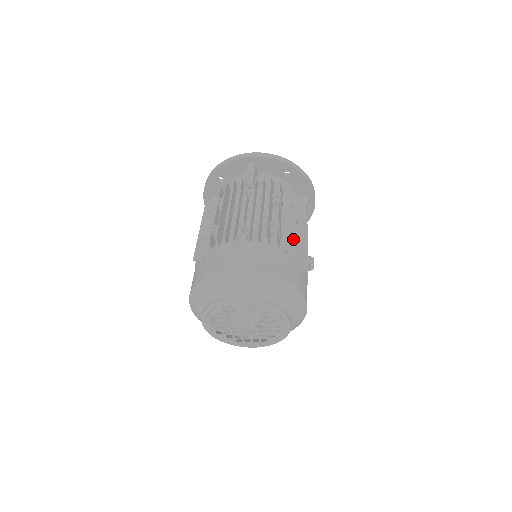
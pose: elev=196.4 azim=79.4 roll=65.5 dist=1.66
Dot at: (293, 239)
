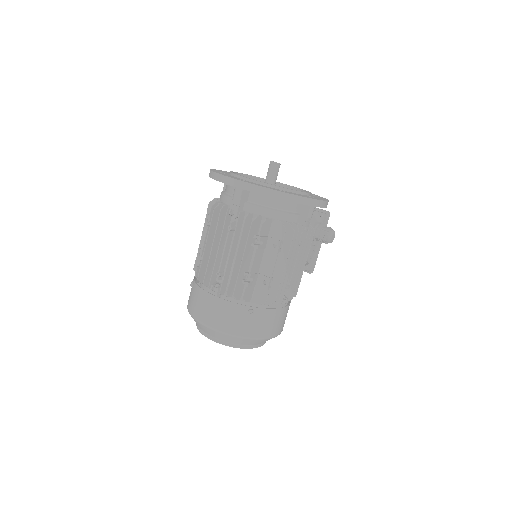
Dot at: (265, 289)
